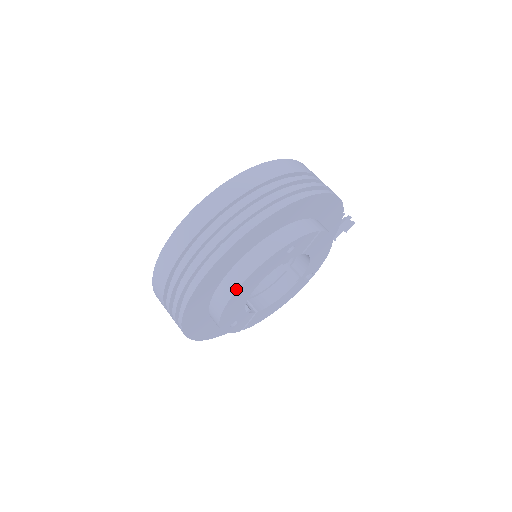
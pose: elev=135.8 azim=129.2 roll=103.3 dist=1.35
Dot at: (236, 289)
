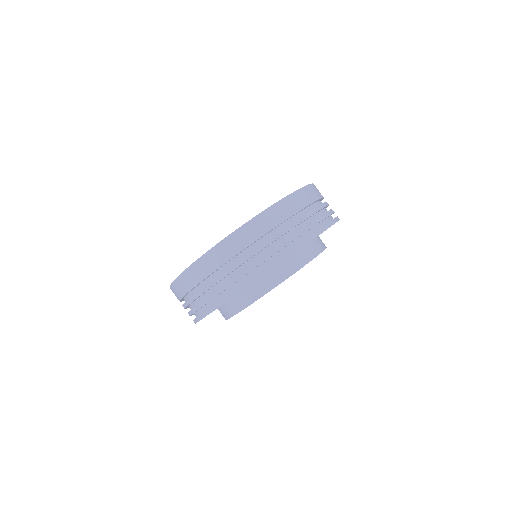
Dot at: (296, 271)
